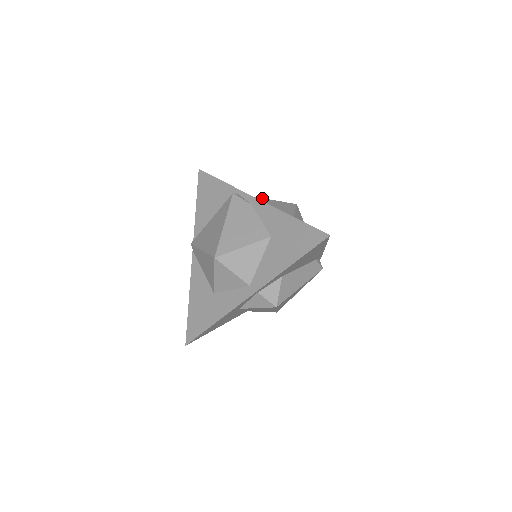
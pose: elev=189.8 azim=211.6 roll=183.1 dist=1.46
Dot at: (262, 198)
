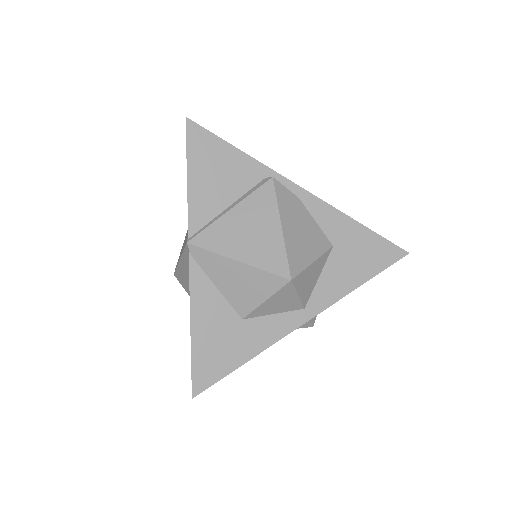
Dot at: occluded
